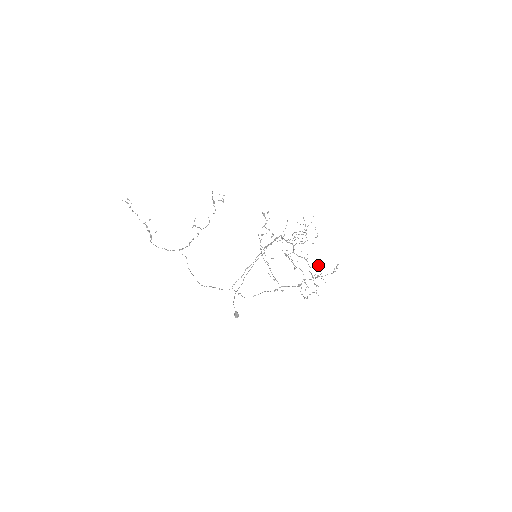
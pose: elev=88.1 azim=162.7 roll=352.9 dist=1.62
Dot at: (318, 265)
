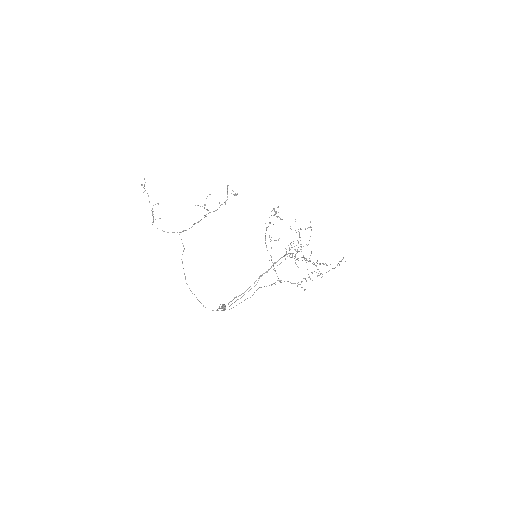
Dot at: occluded
